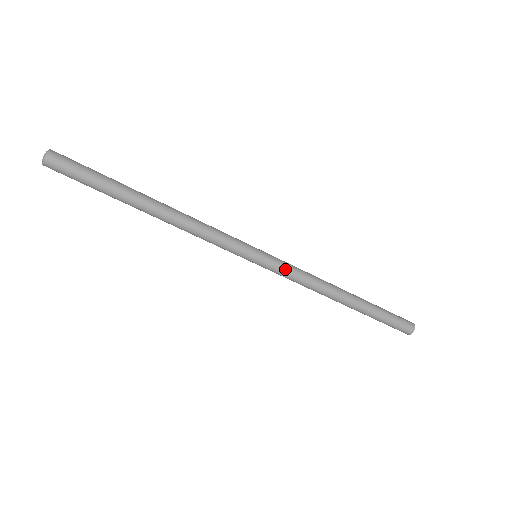
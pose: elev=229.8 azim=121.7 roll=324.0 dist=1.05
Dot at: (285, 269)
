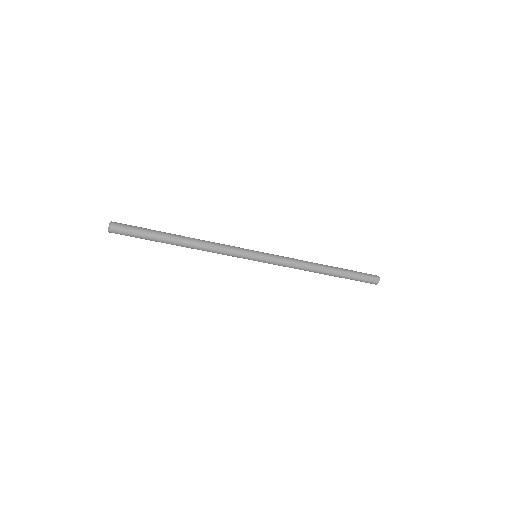
Dot at: (278, 258)
